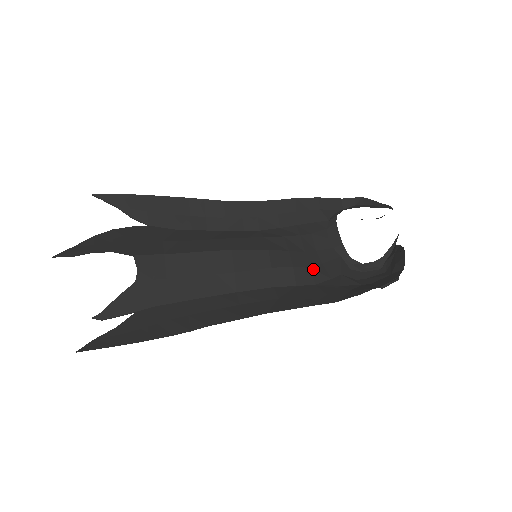
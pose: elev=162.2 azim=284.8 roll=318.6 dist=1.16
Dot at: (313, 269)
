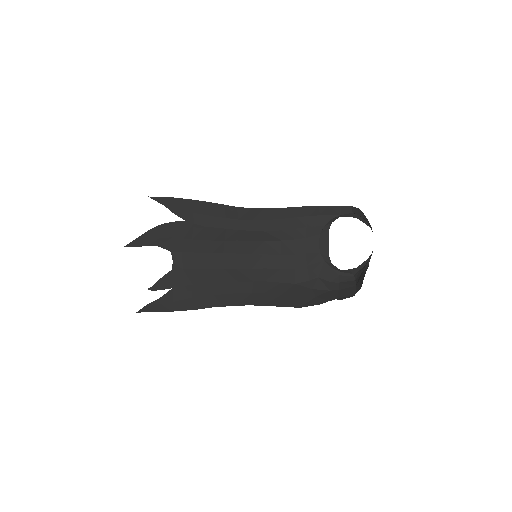
Dot at: (297, 271)
